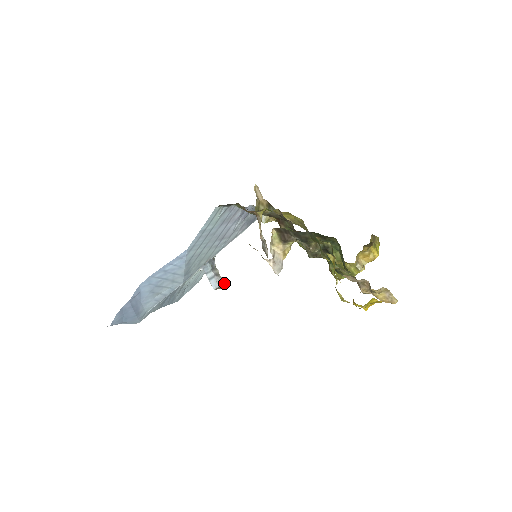
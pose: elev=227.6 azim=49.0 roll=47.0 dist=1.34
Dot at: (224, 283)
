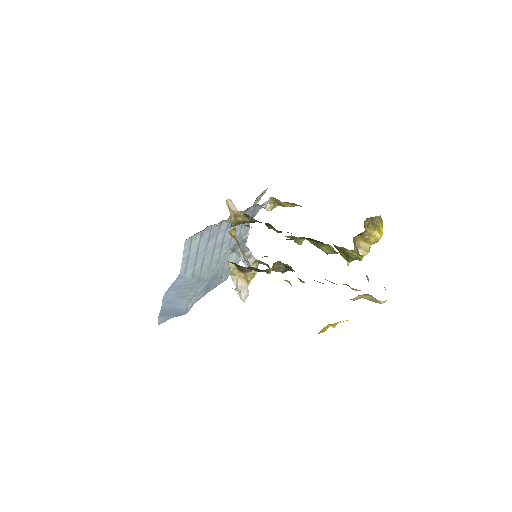
Dot at: occluded
